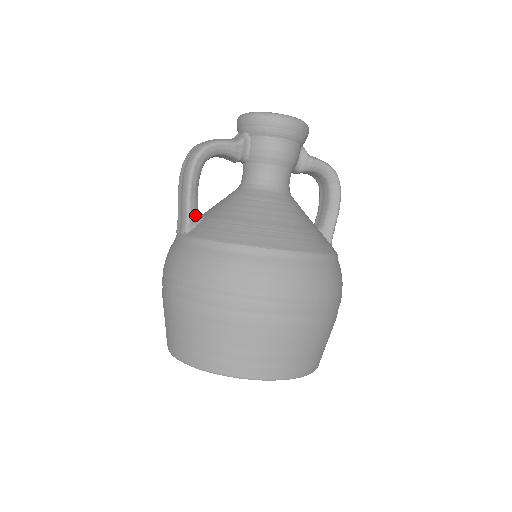
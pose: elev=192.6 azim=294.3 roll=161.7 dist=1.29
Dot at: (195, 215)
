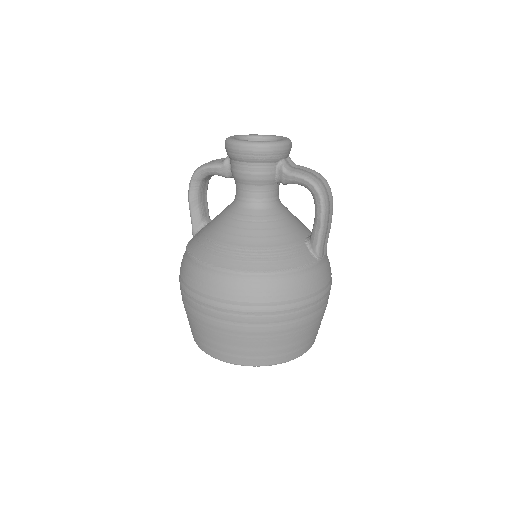
Dot at: (198, 223)
